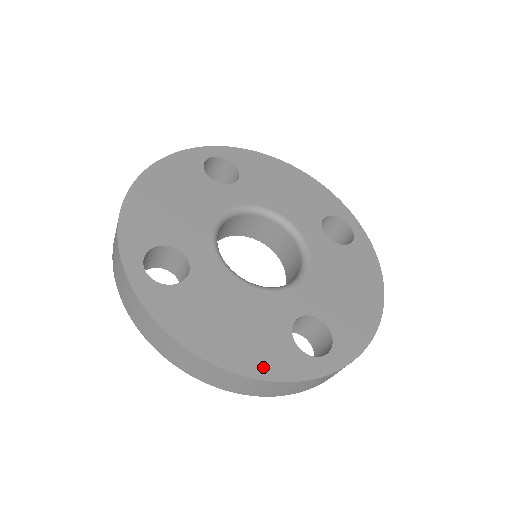
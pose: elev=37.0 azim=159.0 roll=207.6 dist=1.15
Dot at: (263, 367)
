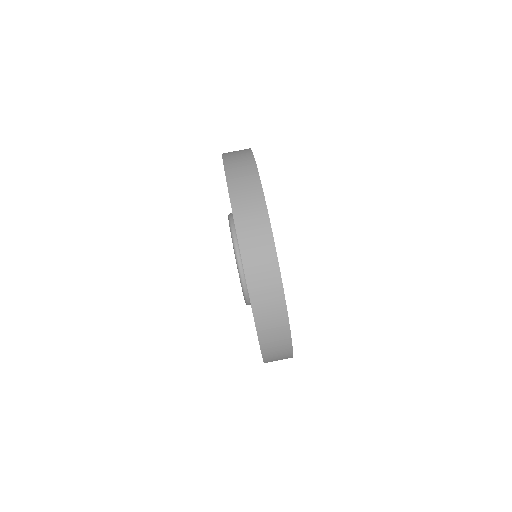
Dot at: occluded
